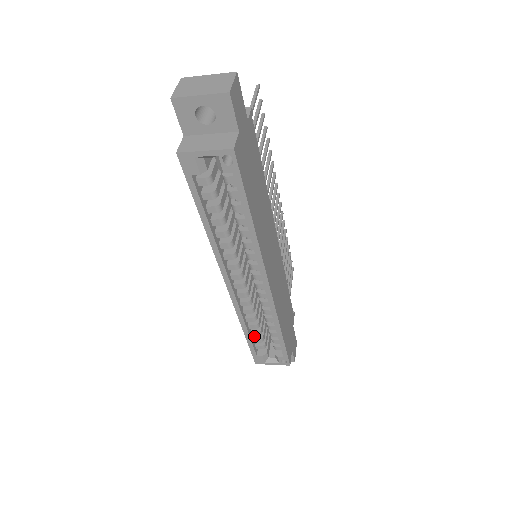
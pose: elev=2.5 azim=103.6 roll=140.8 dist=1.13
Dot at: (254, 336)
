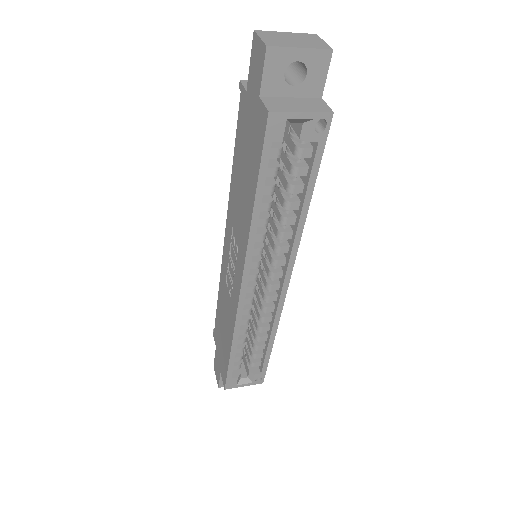
Dot at: occluded
